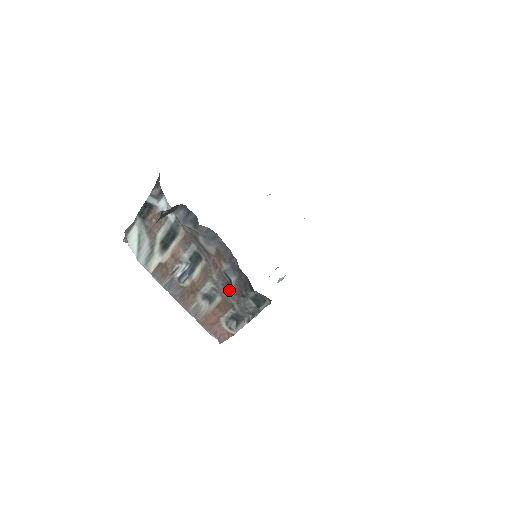
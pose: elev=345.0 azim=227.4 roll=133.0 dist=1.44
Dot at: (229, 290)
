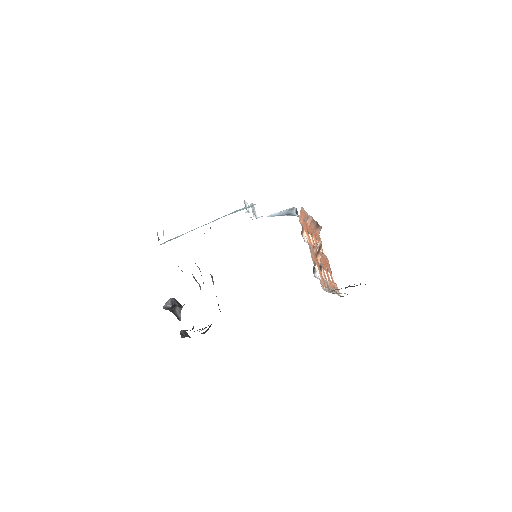
Dot at: occluded
